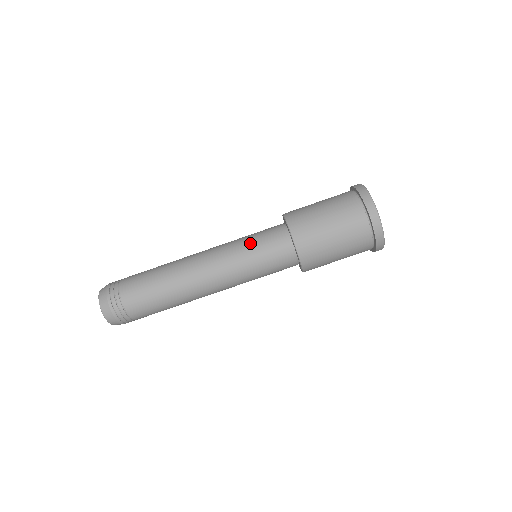
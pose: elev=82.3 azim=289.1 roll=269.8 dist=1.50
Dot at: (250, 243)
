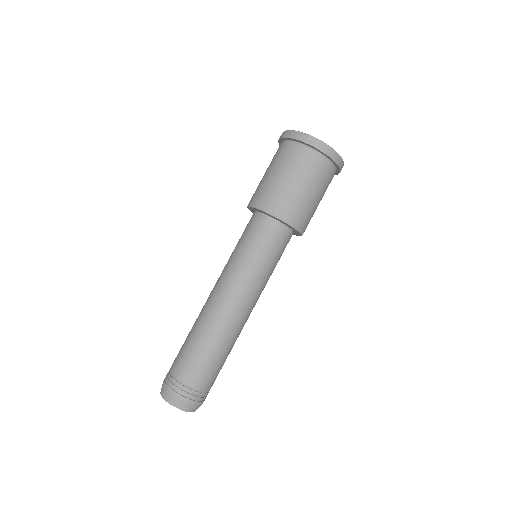
Dot at: occluded
